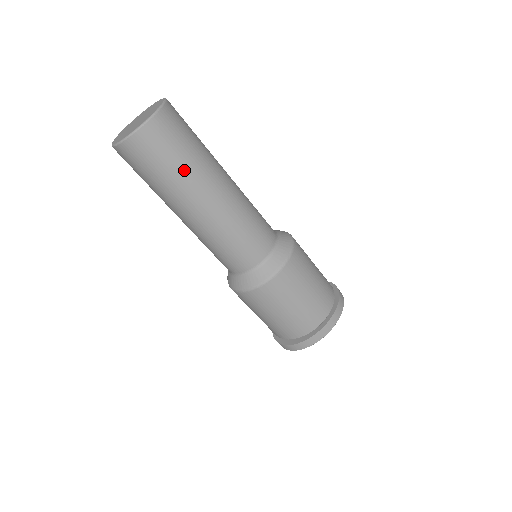
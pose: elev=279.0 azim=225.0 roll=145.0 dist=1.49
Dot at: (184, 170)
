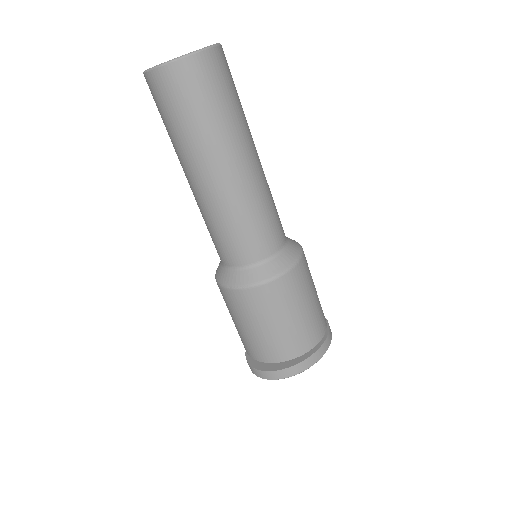
Dot at: (227, 118)
